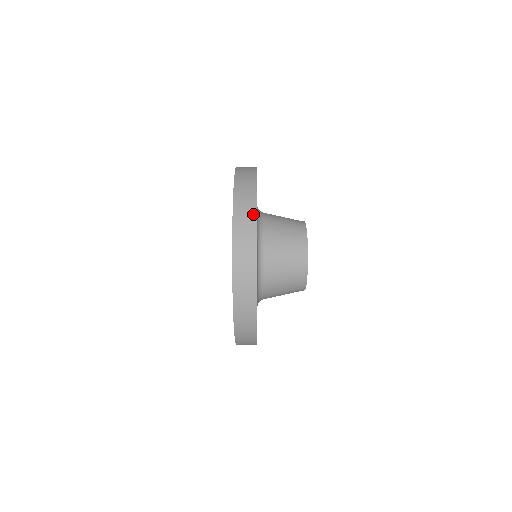
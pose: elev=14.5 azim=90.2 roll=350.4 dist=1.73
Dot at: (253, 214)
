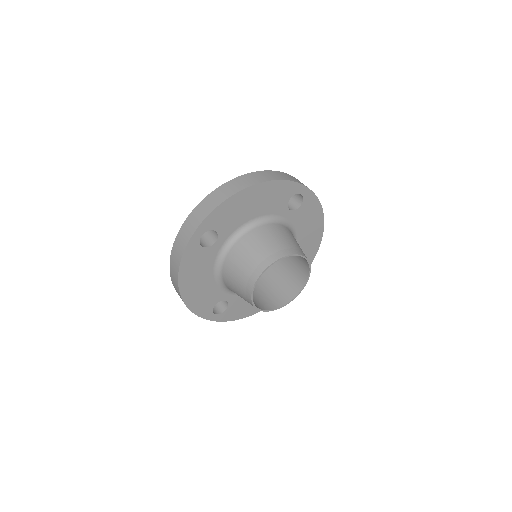
Dot at: (191, 232)
